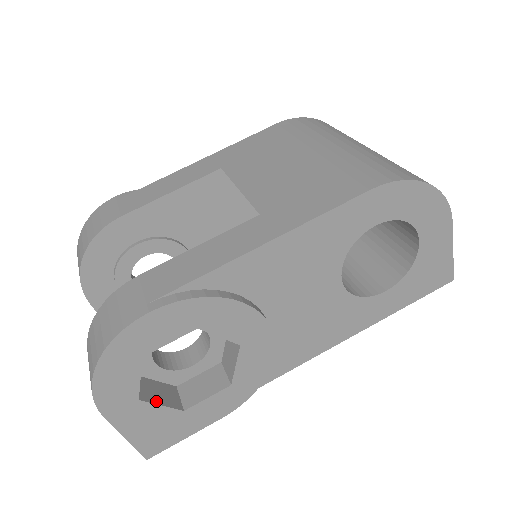
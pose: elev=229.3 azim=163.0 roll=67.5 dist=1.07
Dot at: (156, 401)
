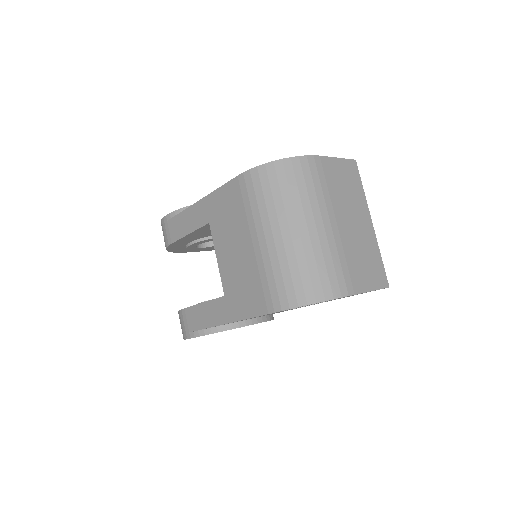
Dot at: occluded
